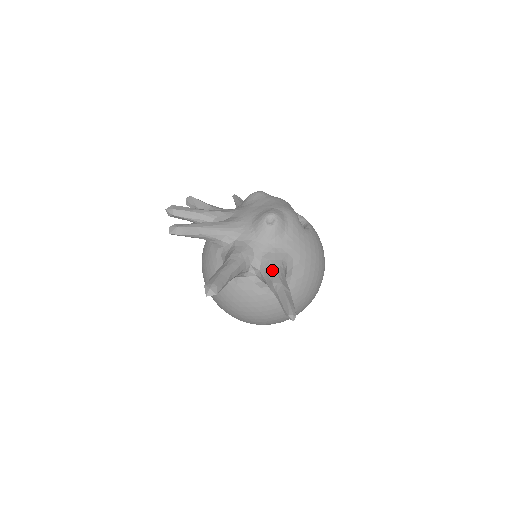
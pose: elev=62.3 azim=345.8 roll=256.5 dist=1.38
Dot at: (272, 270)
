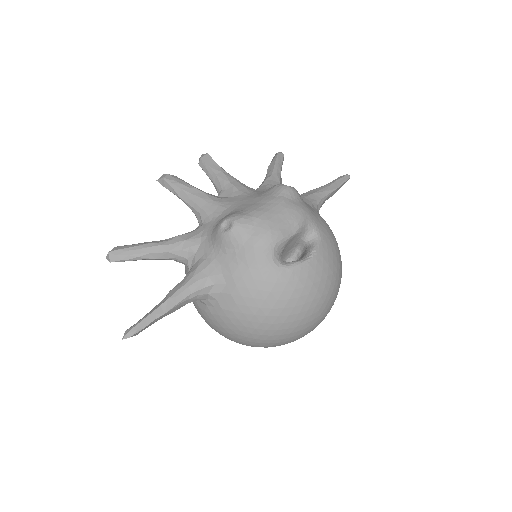
Dot at: (186, 279)
